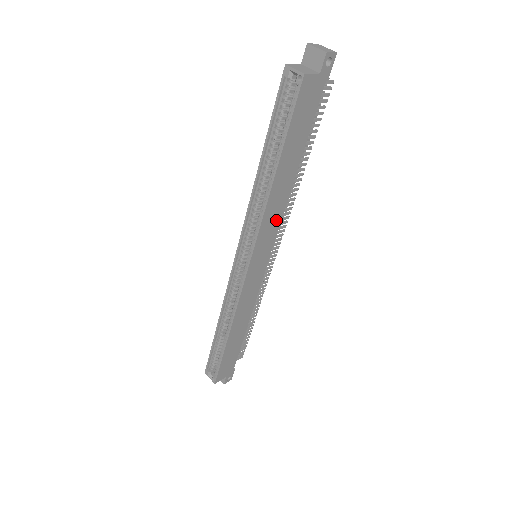
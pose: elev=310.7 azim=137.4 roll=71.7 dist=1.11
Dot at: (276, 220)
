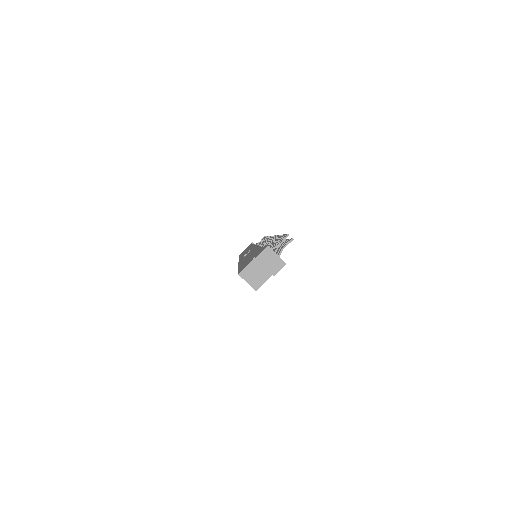
Dot at: occluded
